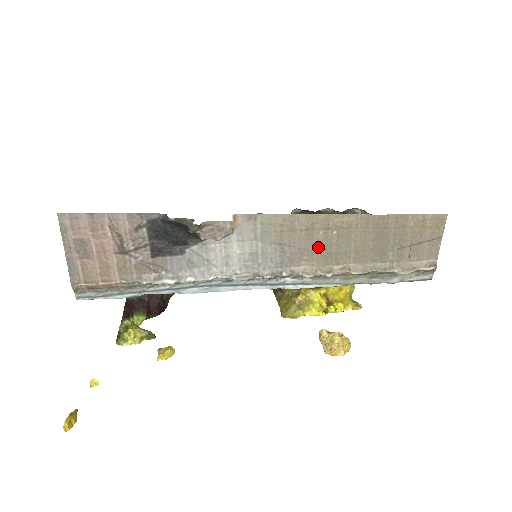
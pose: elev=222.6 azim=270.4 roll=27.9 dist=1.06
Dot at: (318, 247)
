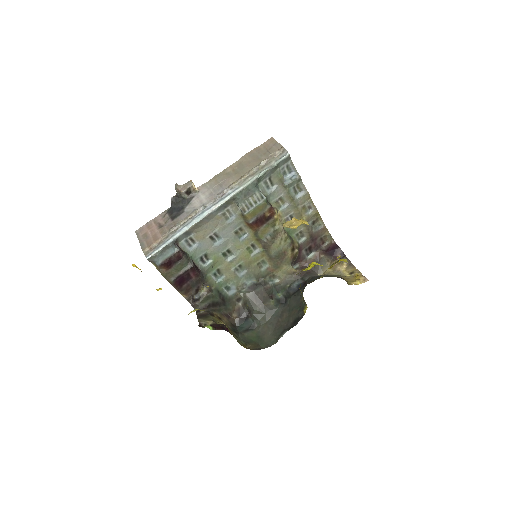
Dot at: (233, 175)
